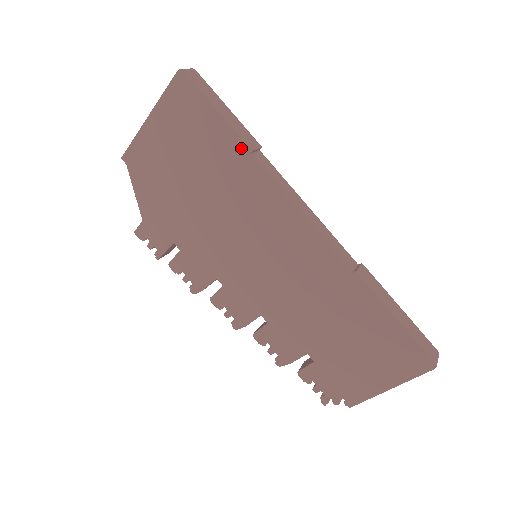
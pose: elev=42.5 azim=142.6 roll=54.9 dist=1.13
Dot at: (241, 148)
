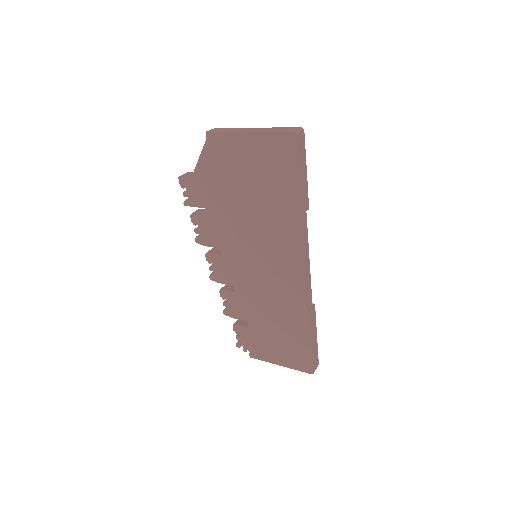
Dot at: (297, 208)
